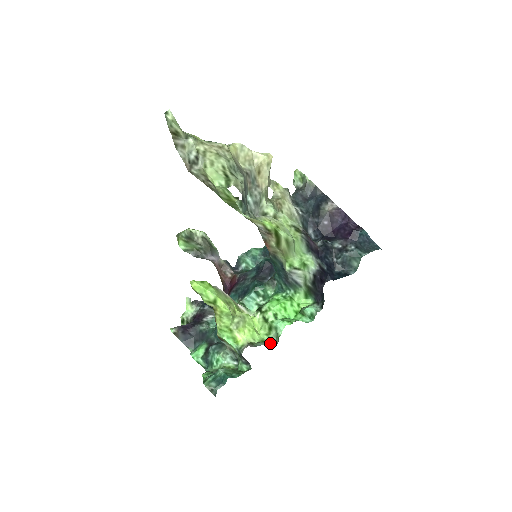
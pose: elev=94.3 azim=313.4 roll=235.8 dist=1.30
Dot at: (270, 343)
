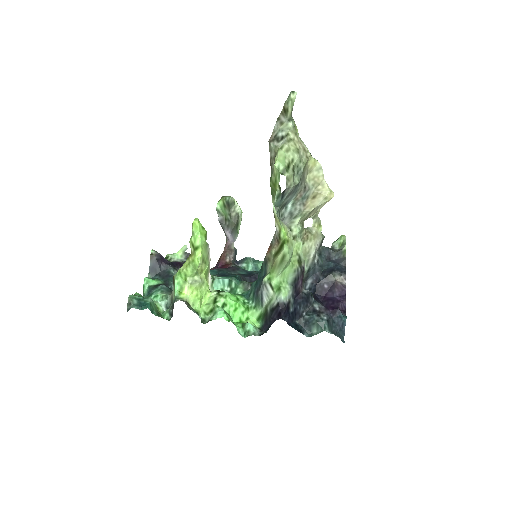
Dot at: (200, 317)
